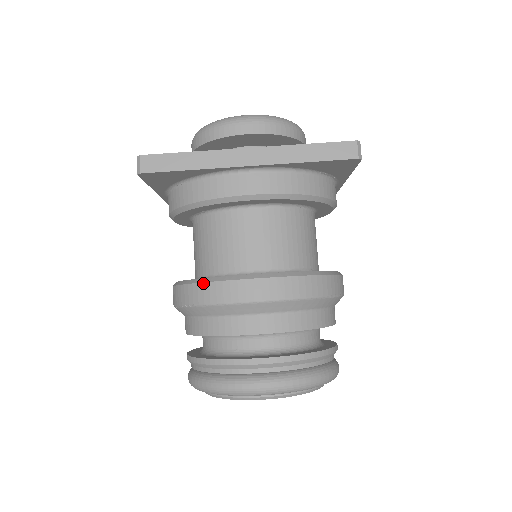
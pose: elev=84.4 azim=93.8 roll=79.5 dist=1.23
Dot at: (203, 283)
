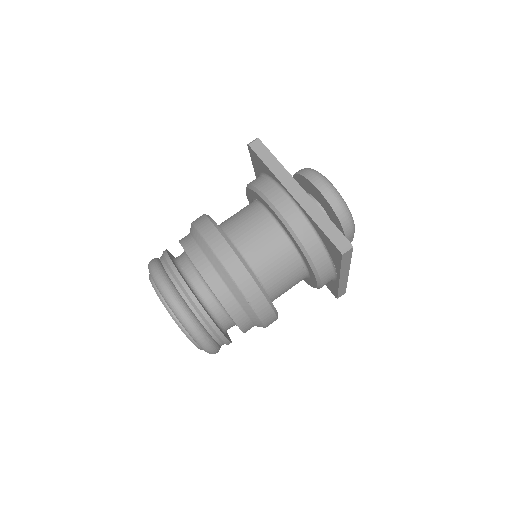
Dot at: (209, 220)
